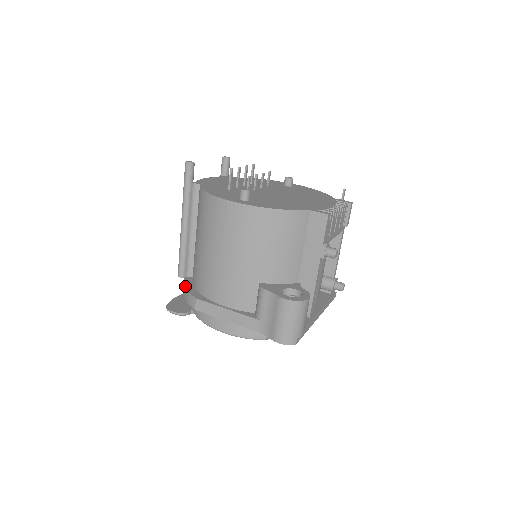
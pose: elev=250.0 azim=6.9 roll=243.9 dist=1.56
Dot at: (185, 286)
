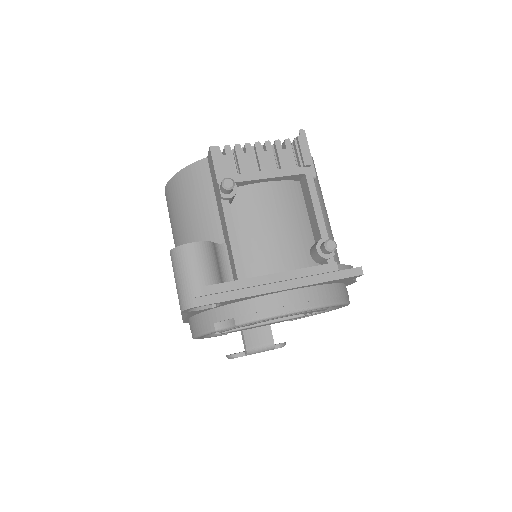
Dot at: occluded
